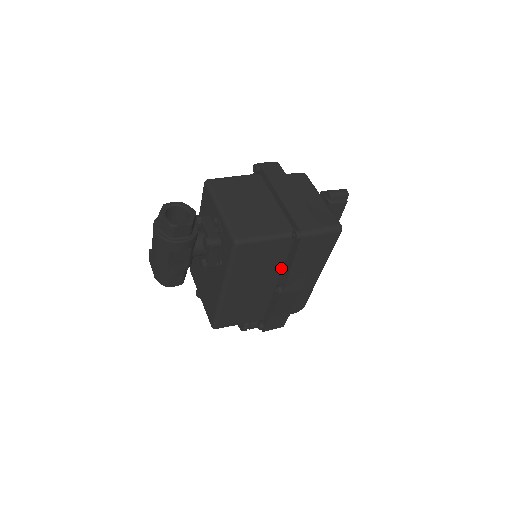
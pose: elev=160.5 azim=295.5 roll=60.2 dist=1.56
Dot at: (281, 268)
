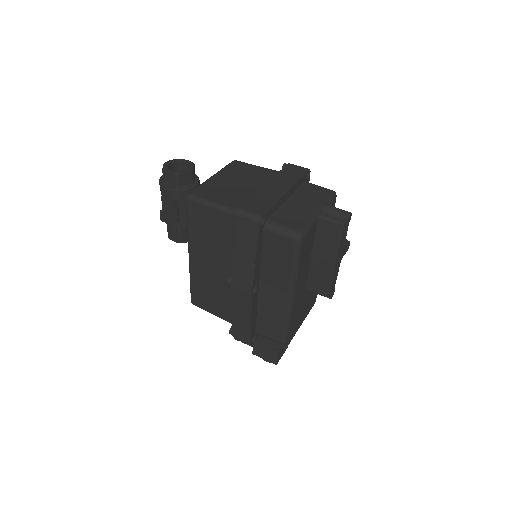
Dot at: occluded
